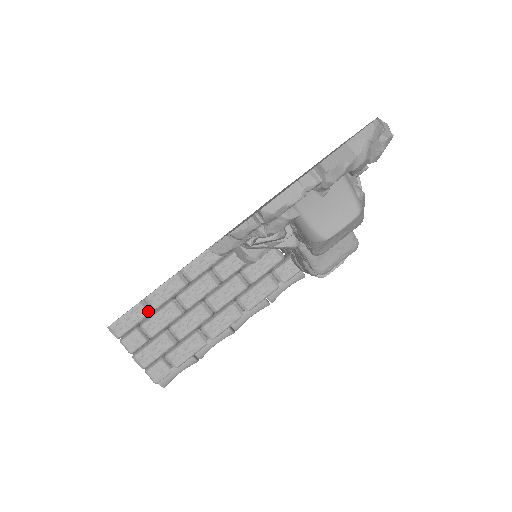
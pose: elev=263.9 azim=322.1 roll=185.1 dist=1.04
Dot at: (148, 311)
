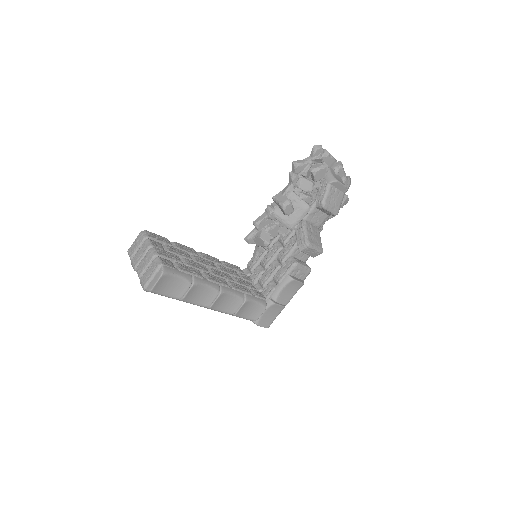
Dot at: (172, 245)
